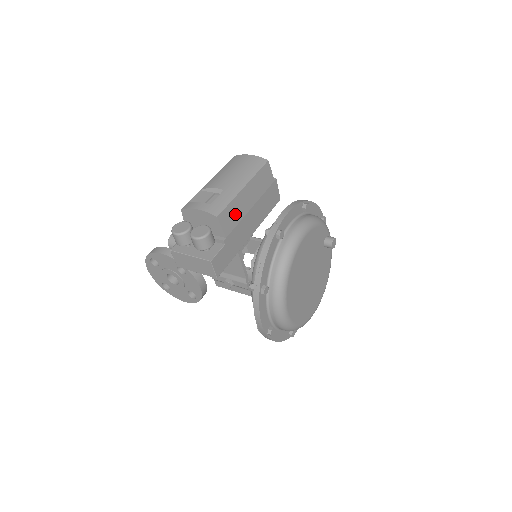
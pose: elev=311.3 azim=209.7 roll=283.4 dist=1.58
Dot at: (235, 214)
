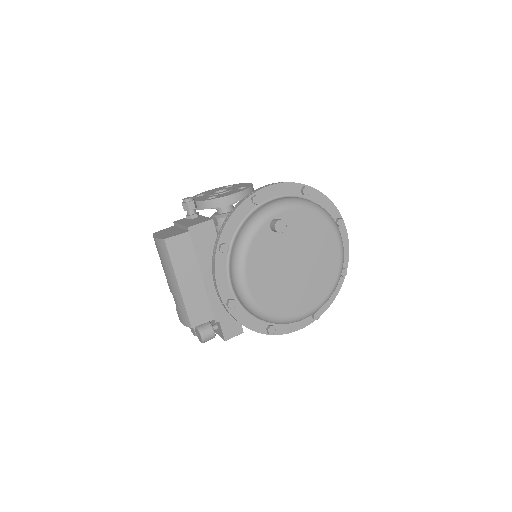
Dot at: (199, 303)
